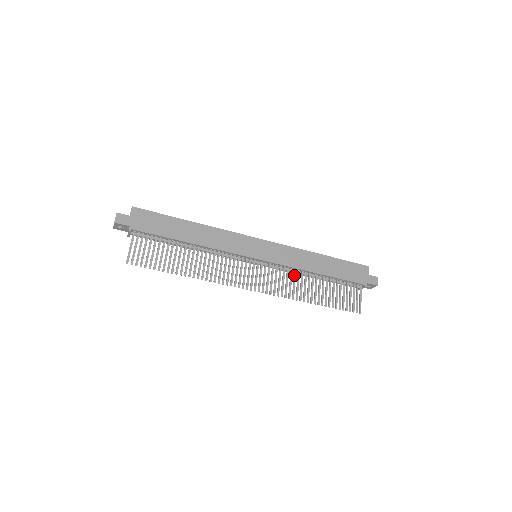
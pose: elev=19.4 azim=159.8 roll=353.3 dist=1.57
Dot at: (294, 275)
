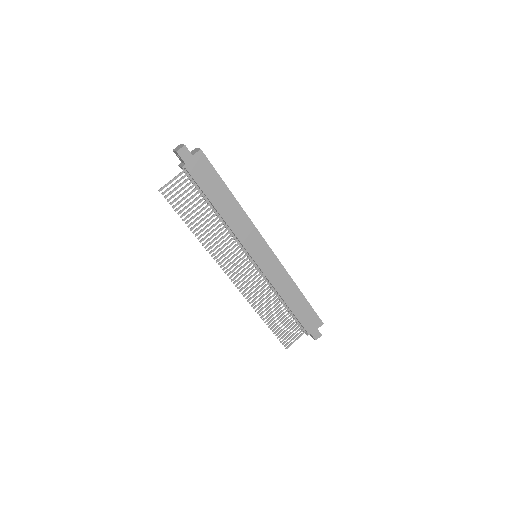
Dot at: (269, 290)
